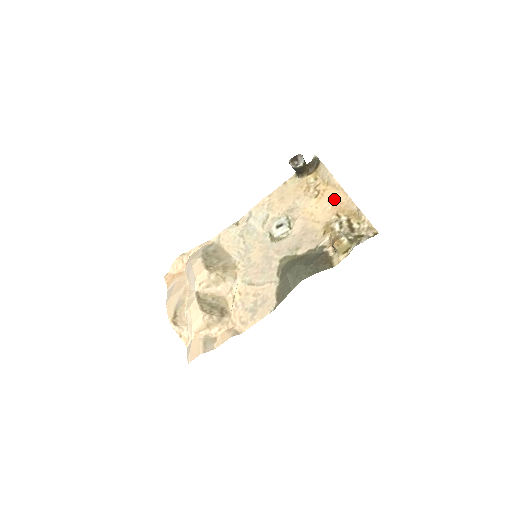
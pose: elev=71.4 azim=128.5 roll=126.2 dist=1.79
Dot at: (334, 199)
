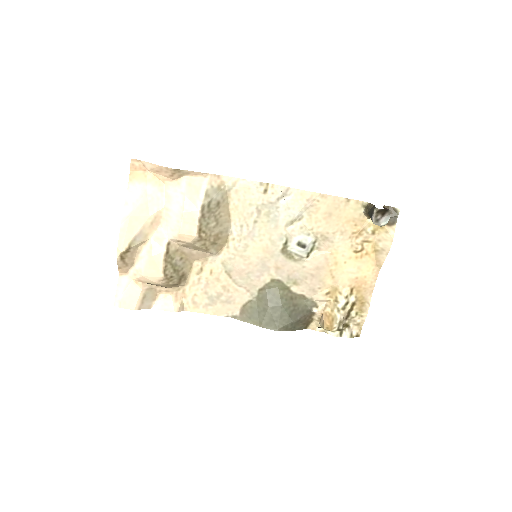
Dot at: (365, 272)
